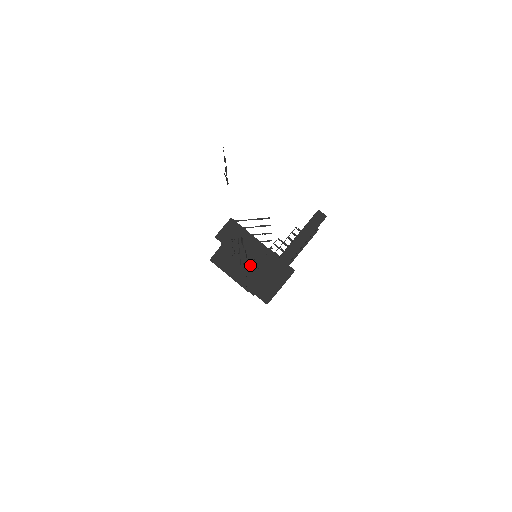
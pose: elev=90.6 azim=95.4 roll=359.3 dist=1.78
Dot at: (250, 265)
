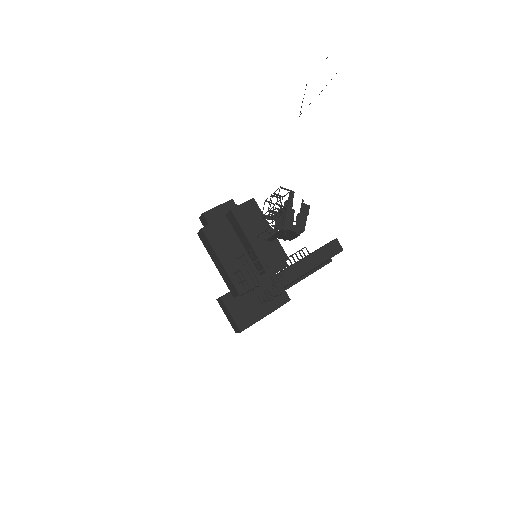
Dot at: (261, 255)
